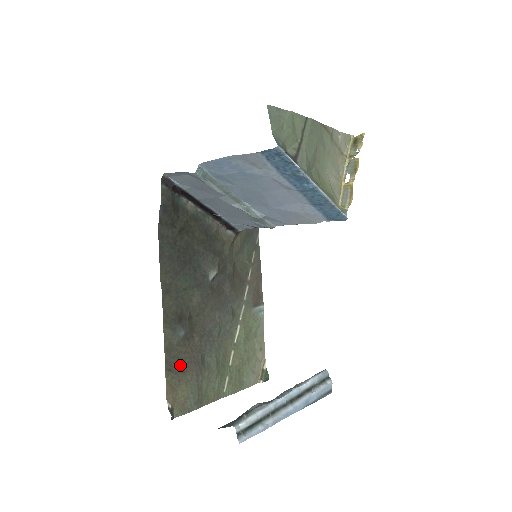
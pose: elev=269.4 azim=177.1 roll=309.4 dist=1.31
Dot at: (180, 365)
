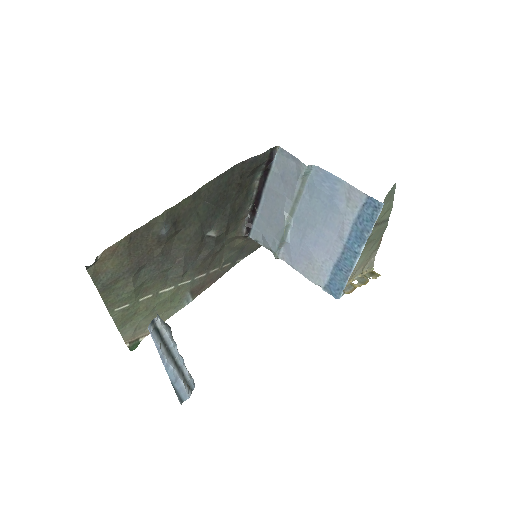
Dot at: (135, 247)
